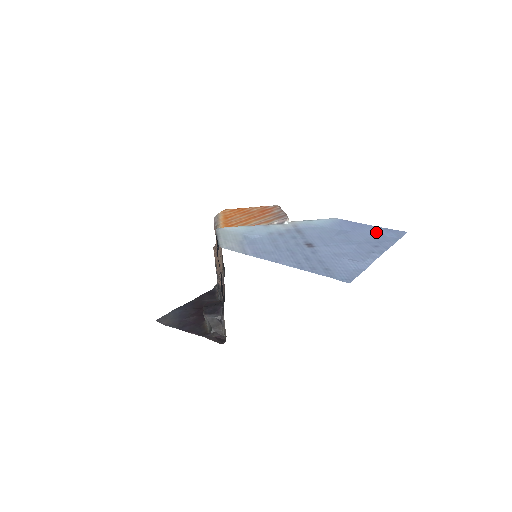
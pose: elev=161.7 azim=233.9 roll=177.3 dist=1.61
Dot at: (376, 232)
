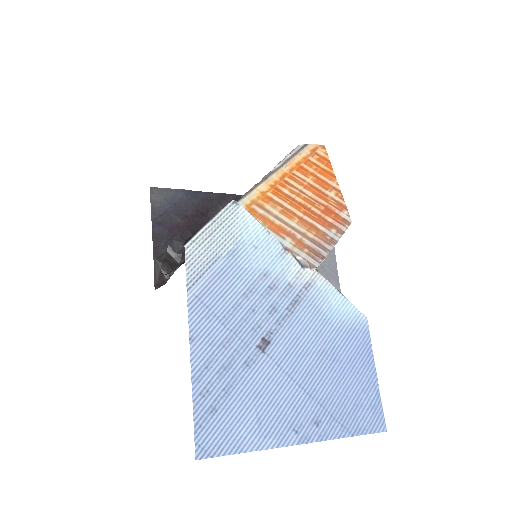
Dot at: (360, 394)
